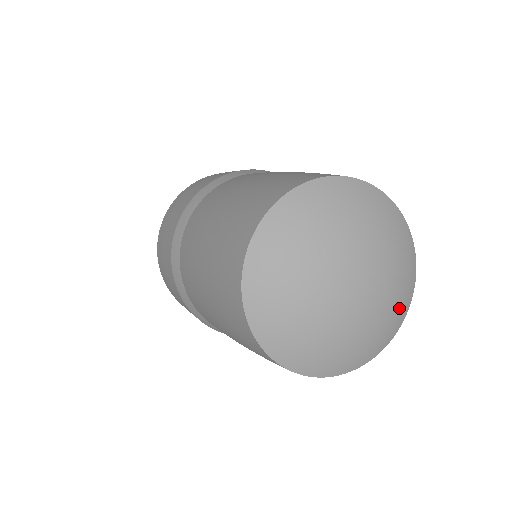
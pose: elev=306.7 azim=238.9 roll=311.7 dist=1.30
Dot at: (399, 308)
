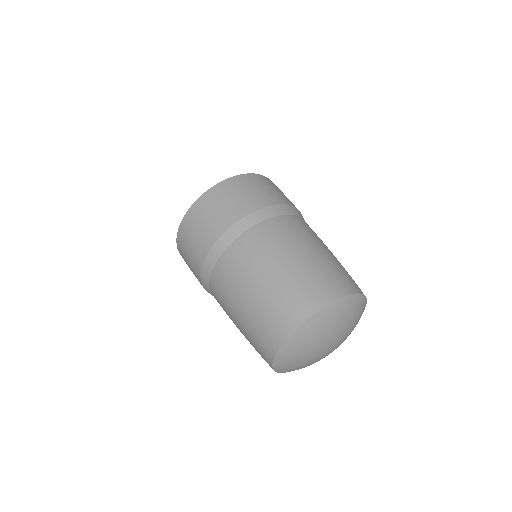
Dot at: occluded
